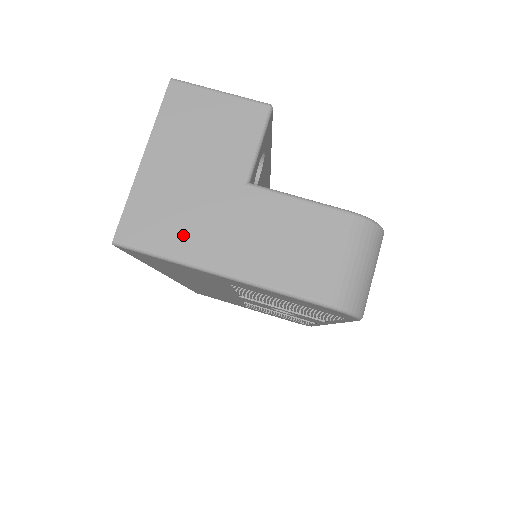
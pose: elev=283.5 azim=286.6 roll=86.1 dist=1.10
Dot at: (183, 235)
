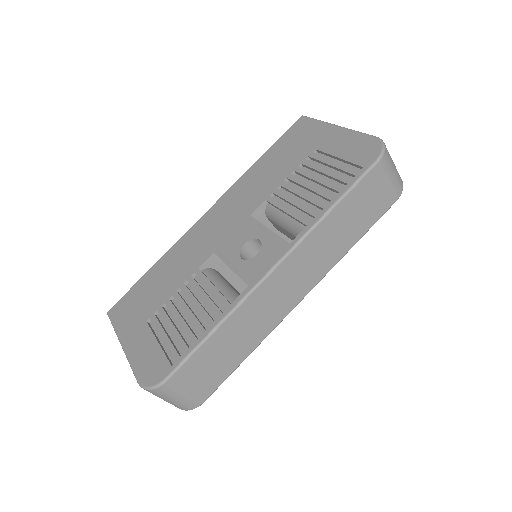
Dot at: occluded
